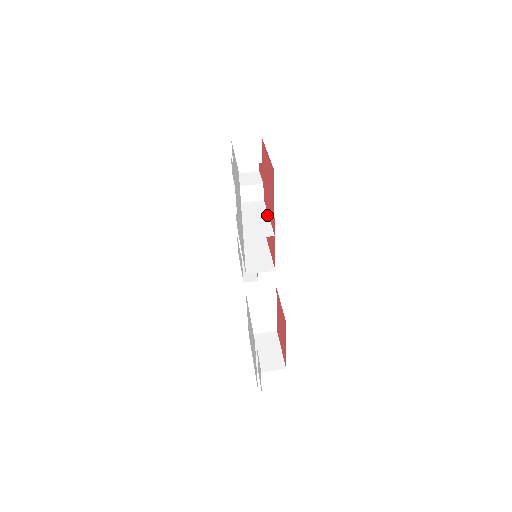
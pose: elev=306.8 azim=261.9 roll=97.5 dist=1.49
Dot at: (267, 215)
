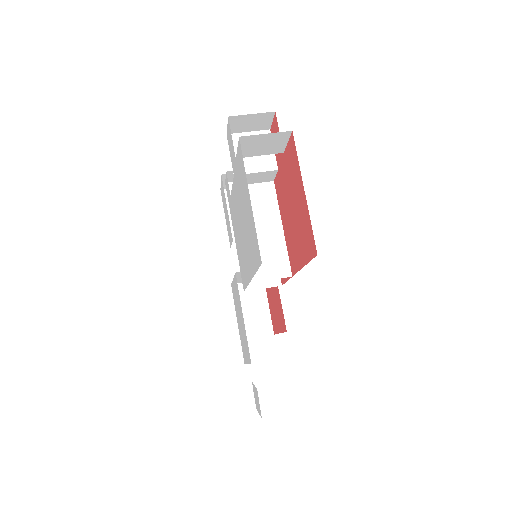
Dot at: (280, 223)
